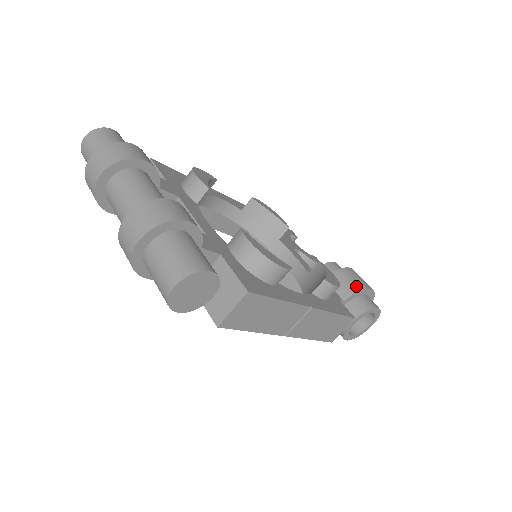
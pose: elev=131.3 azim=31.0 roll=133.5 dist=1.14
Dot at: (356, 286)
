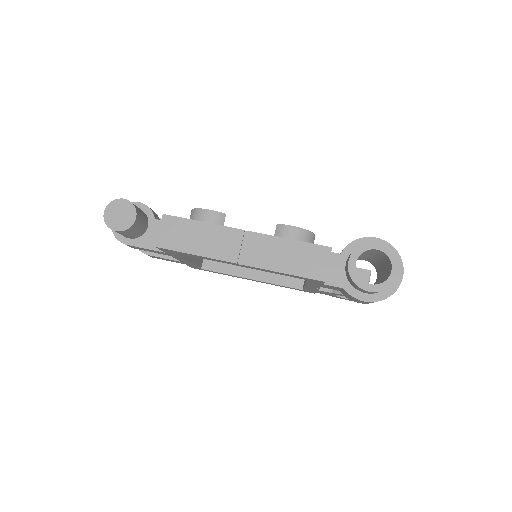
Dot at: (354, 241)
